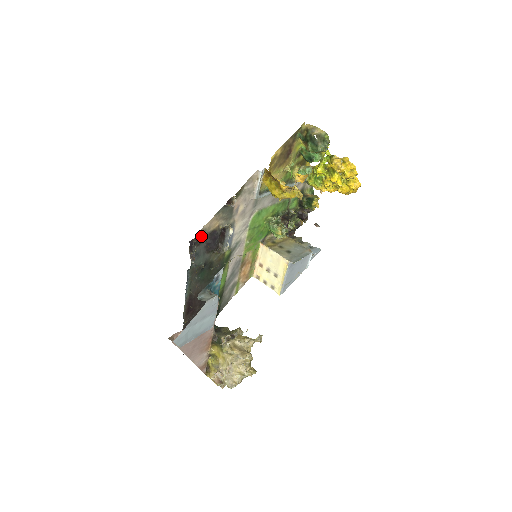
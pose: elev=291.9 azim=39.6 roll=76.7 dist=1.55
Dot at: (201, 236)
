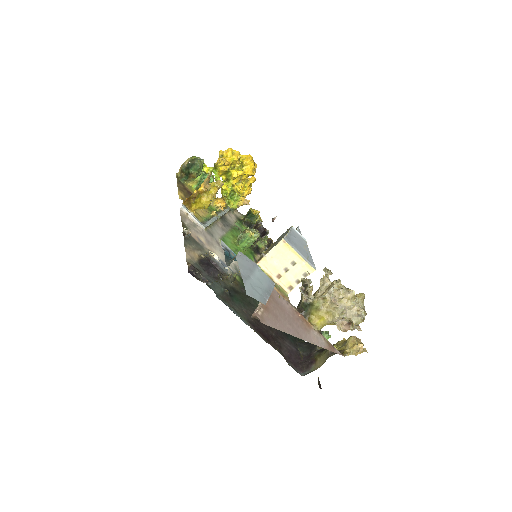
Dot at: (193, 267)
